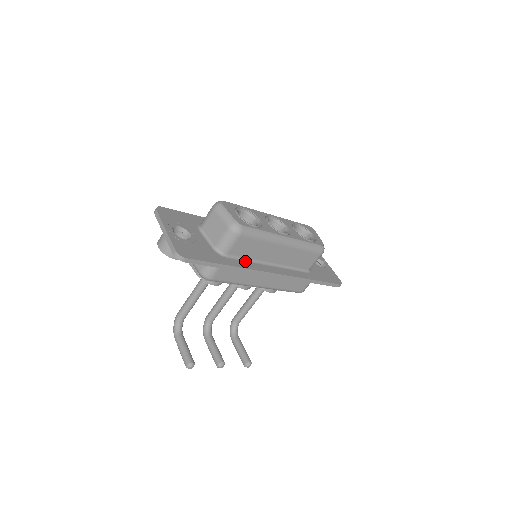
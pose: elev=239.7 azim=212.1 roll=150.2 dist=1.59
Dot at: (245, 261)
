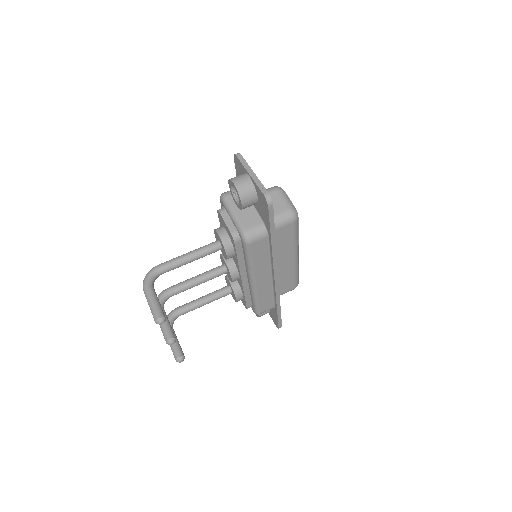
Dot at: occluded
